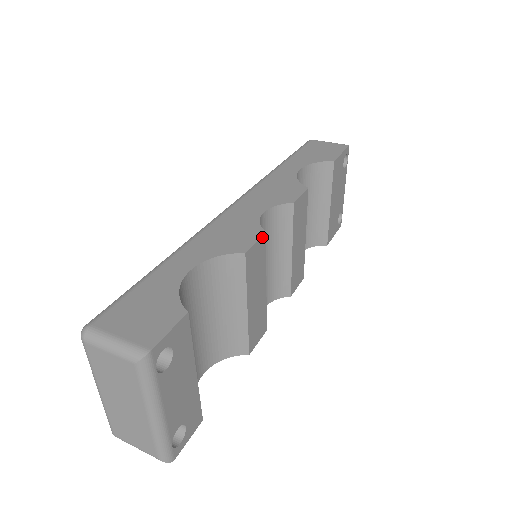
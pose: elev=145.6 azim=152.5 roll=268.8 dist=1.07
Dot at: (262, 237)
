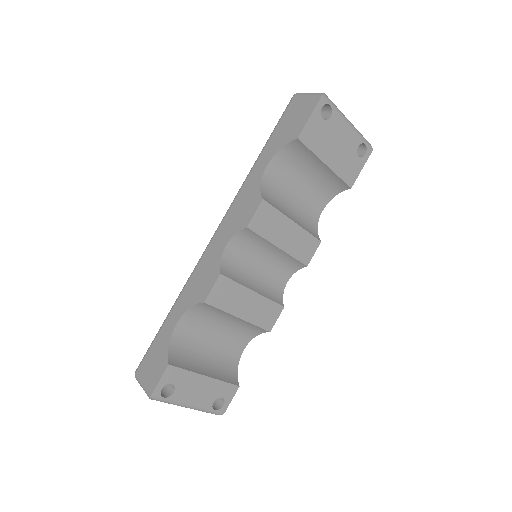
Dot at: (218, 279)
